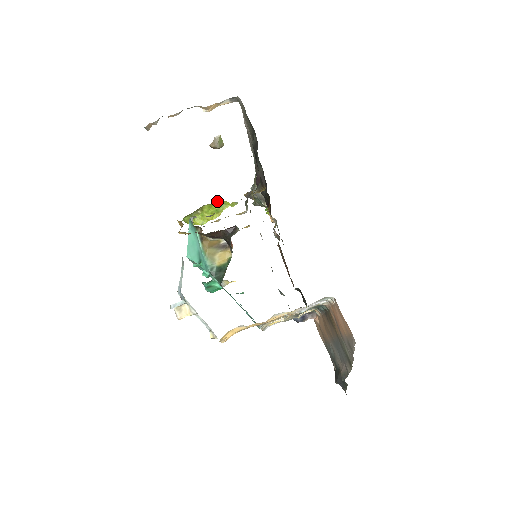
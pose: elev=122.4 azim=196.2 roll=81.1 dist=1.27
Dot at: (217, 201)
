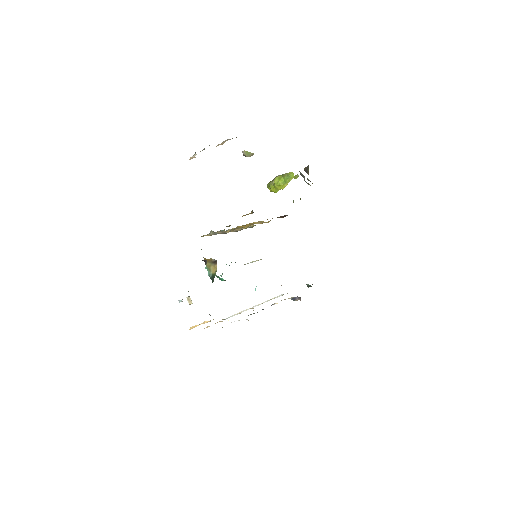
Dot at: (286, 173)
